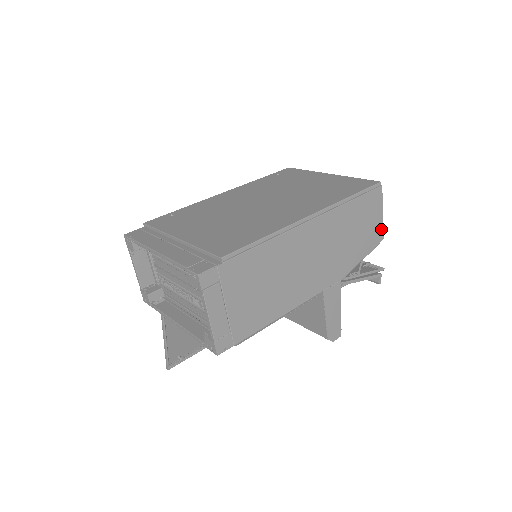
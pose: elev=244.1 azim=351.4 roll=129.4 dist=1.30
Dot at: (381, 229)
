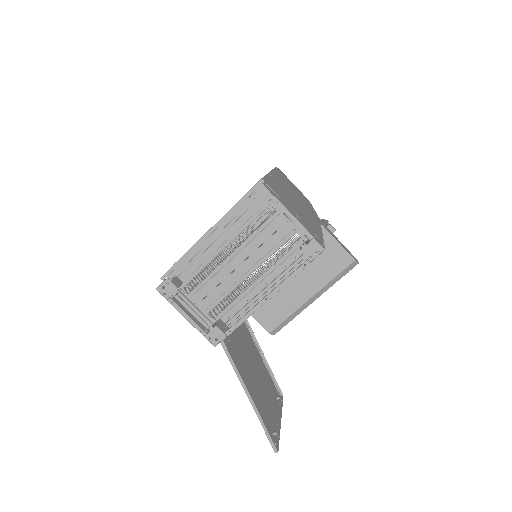
Dot at: (303, 195)
